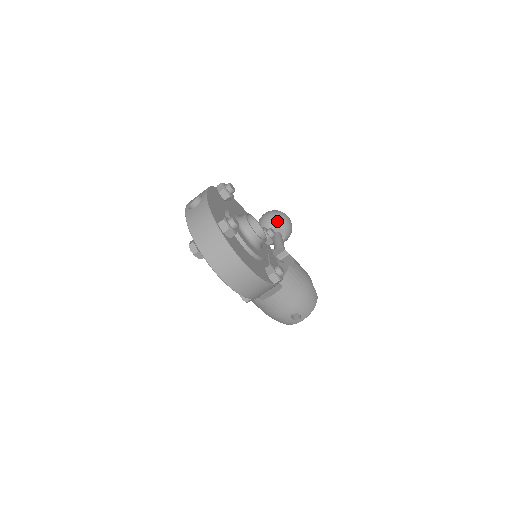
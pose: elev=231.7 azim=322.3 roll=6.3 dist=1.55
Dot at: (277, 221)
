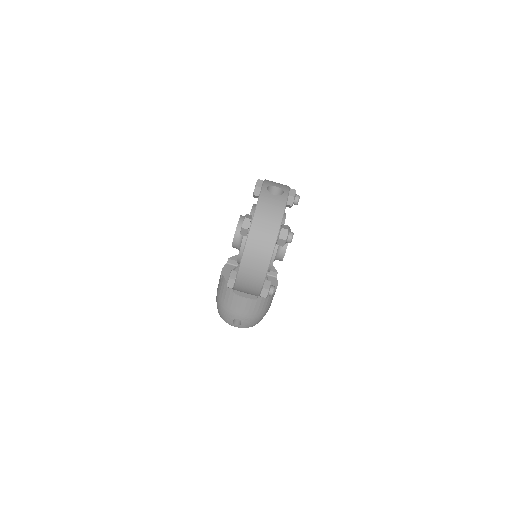
Dot at: occluded
